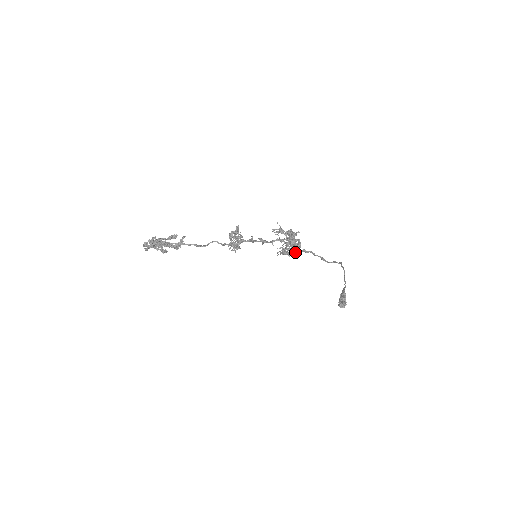
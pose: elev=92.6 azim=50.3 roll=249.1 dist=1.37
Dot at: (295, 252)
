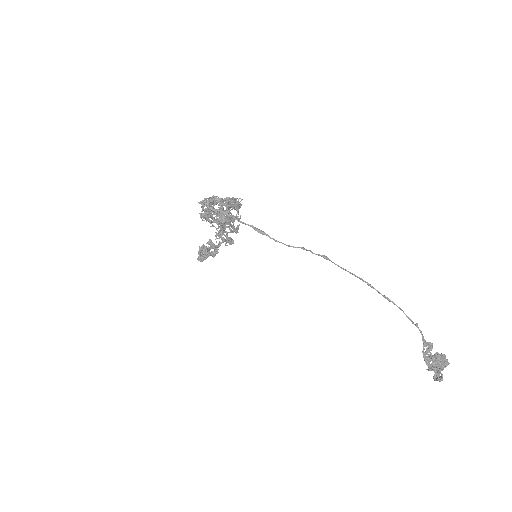
Dot at: (205, 211)
